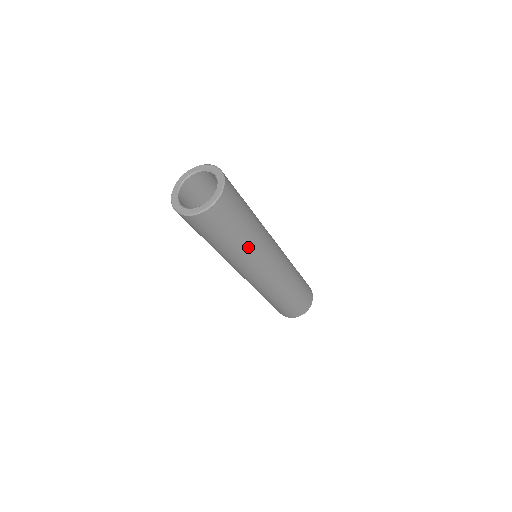
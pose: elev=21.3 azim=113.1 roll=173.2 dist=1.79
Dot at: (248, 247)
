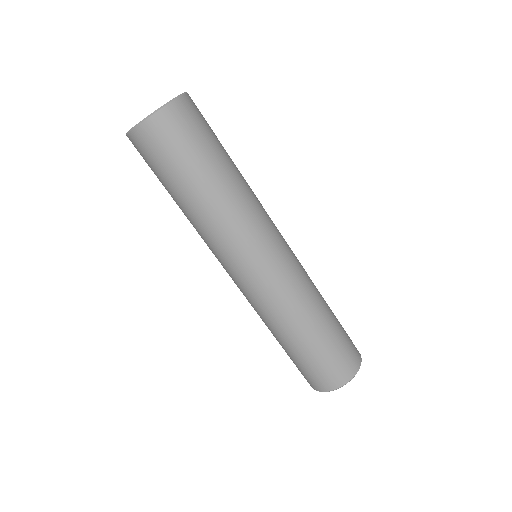
Dot at: (219, 206)
